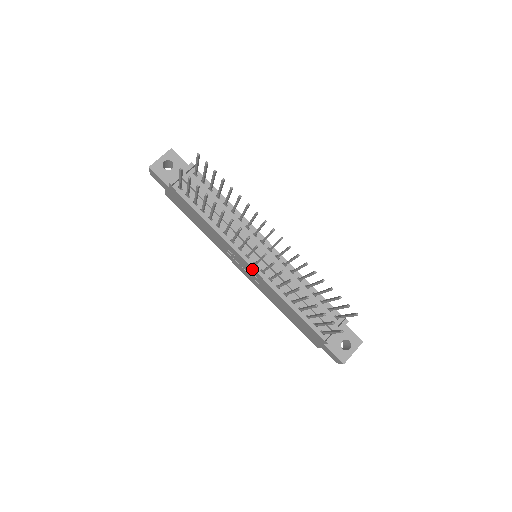
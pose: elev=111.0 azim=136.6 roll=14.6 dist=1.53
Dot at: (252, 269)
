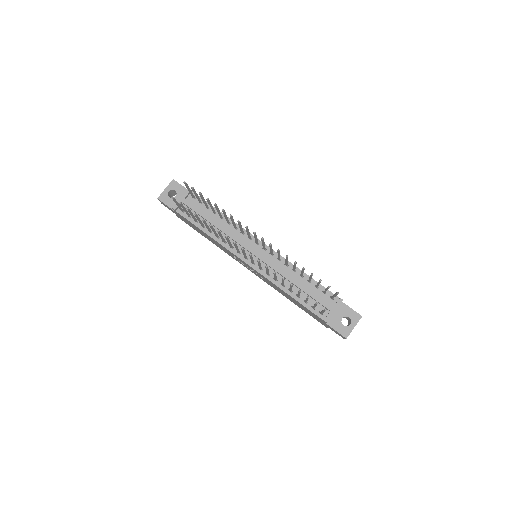
Dot at: (252, 268)
